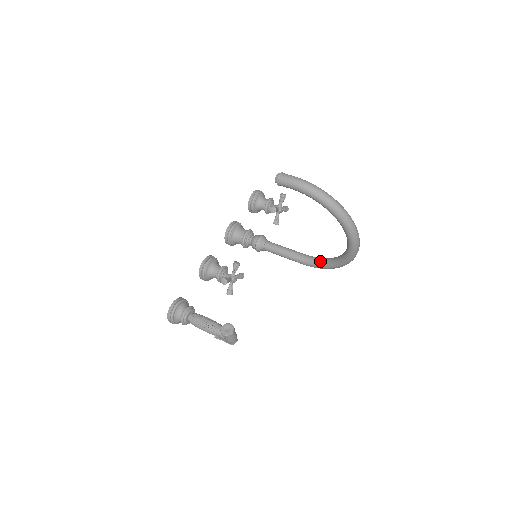
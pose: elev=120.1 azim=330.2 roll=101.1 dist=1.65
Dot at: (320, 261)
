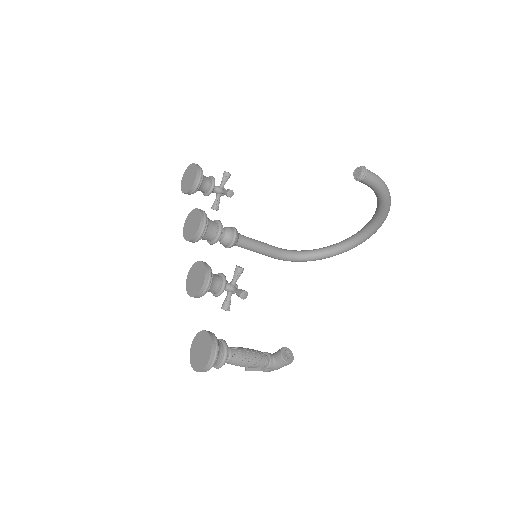
Dot at: (300, 254)
